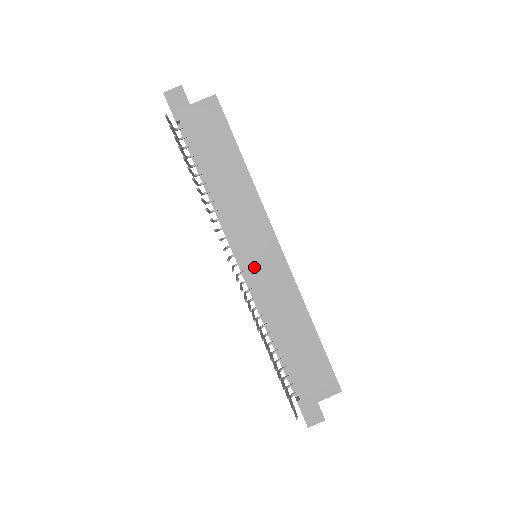
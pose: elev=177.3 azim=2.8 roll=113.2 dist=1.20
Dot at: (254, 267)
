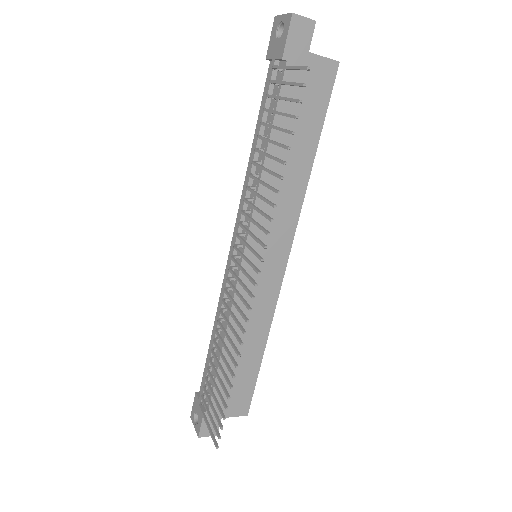
Dot at: (251, 270)
